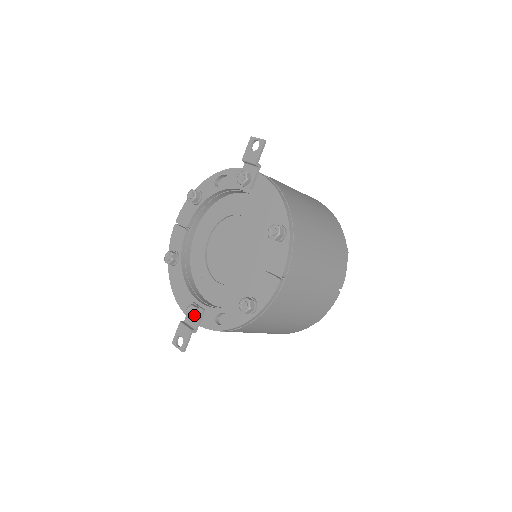
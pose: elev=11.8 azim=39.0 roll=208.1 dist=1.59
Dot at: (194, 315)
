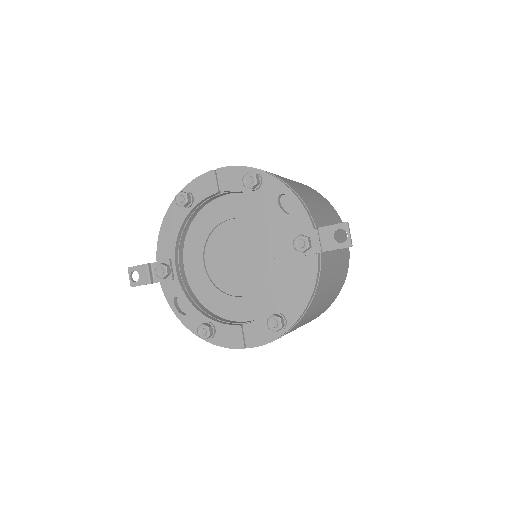
Dot at: (162, 278)
